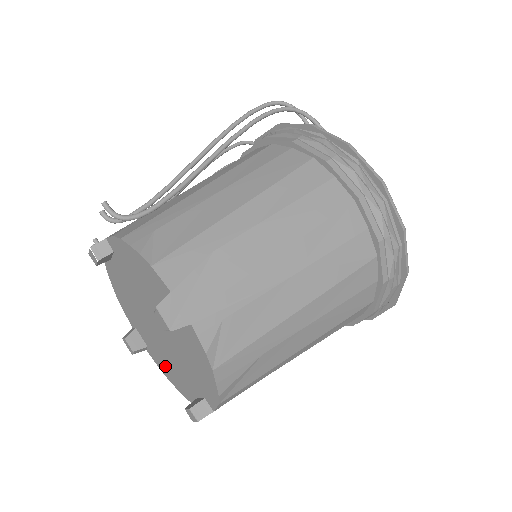
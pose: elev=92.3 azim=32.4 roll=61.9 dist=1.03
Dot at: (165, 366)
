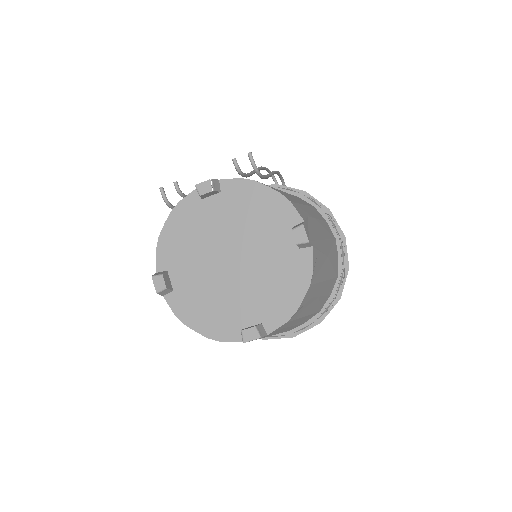
Dot at: (198, 307)
